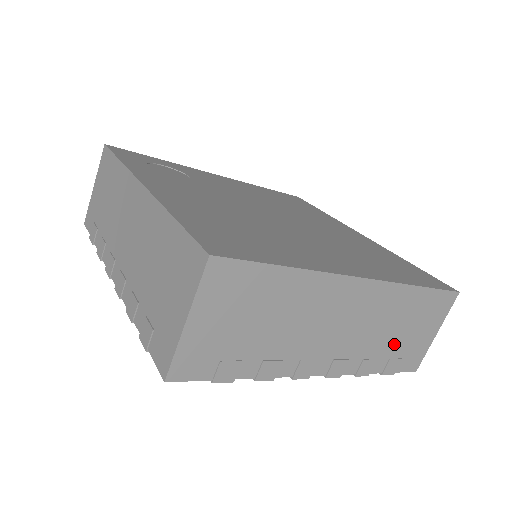
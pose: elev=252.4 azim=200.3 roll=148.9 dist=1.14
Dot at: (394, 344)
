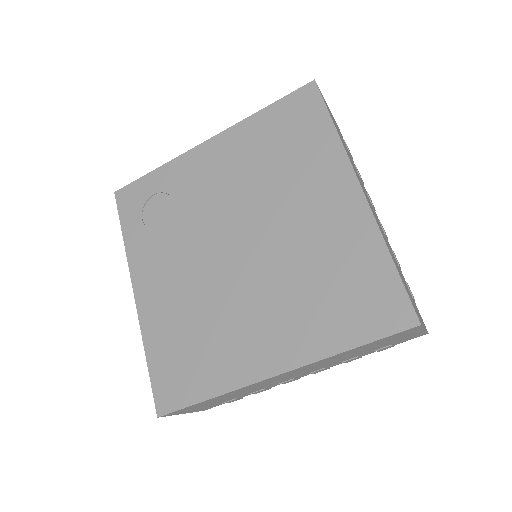
Dot at: (369, 350)
